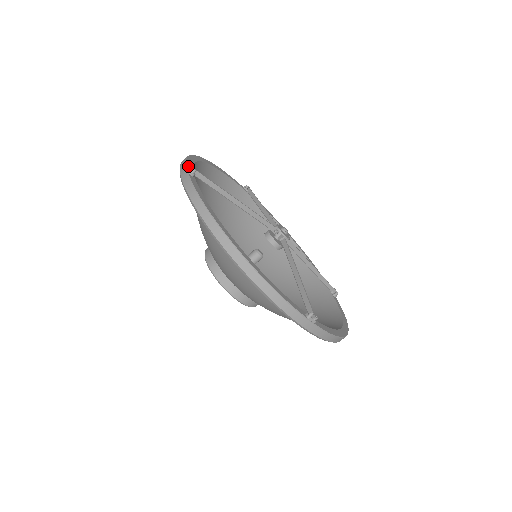
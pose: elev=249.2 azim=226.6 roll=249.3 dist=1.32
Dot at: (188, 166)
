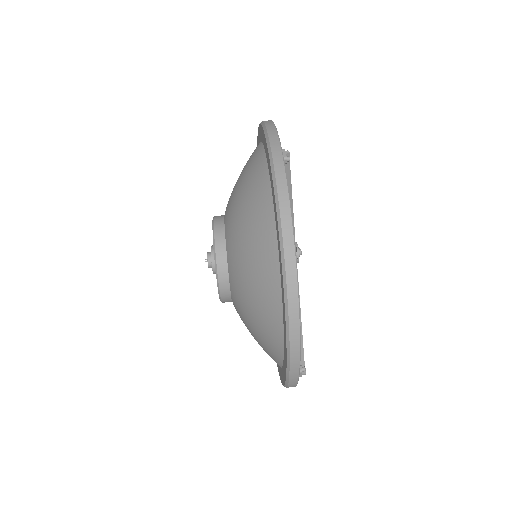
Dot at: (280, 144)
